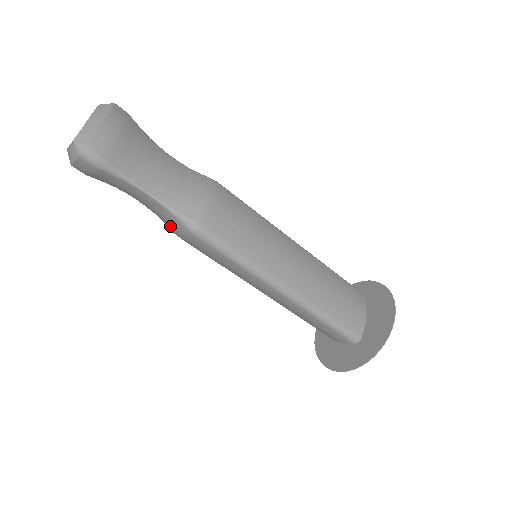
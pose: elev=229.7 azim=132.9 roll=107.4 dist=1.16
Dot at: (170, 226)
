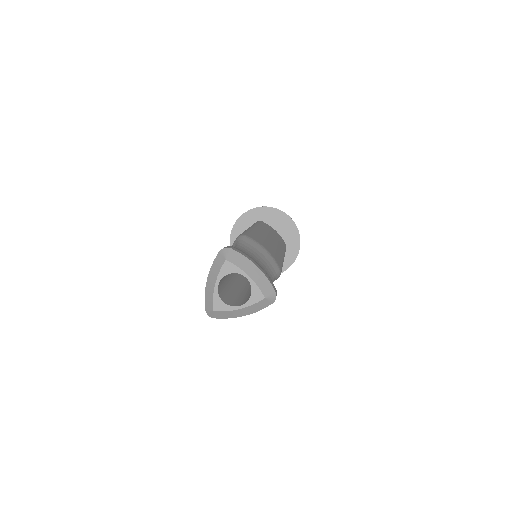
Dot at: occluded
